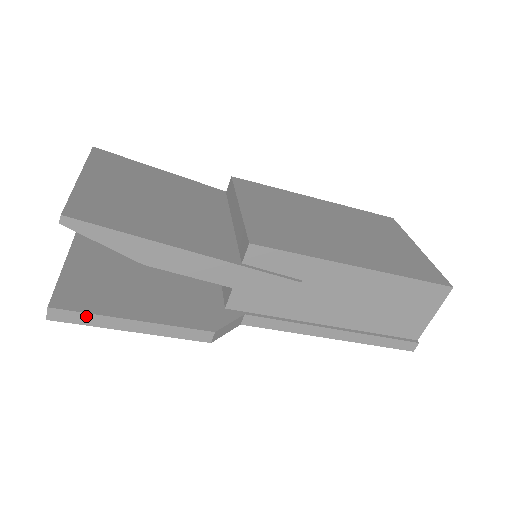
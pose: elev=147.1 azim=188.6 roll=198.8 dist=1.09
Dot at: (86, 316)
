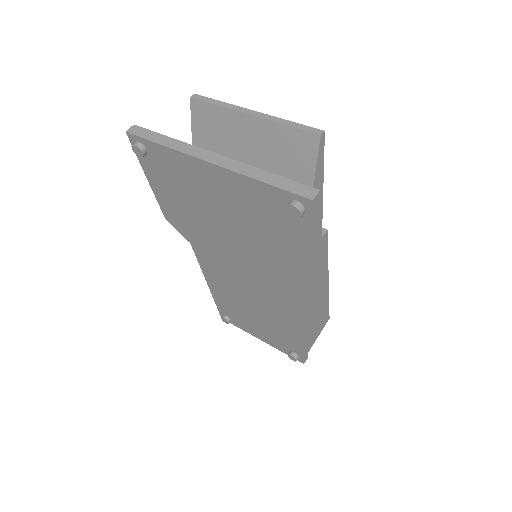
Dot at: (319, 216)
